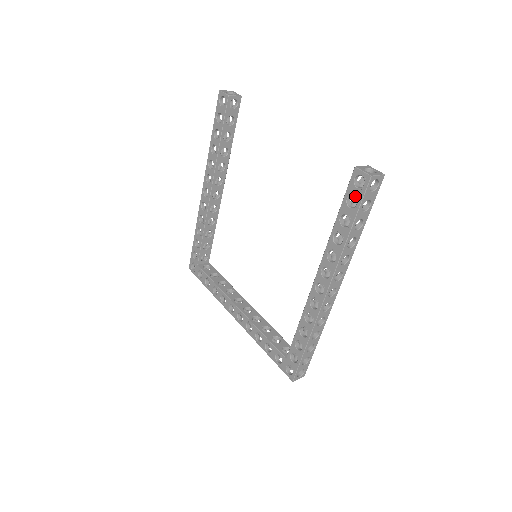
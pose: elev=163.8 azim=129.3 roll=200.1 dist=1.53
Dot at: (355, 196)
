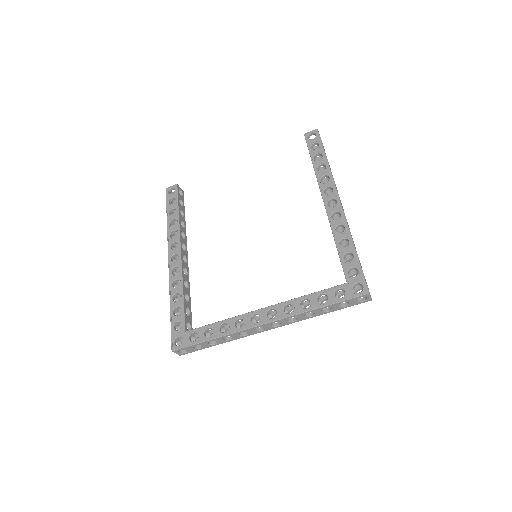
Dot at: (315, 142)
